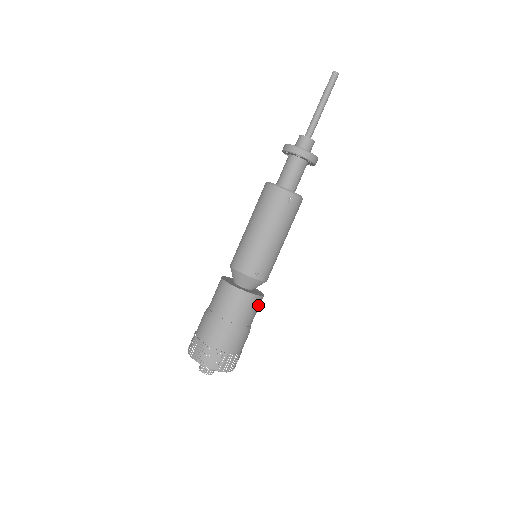
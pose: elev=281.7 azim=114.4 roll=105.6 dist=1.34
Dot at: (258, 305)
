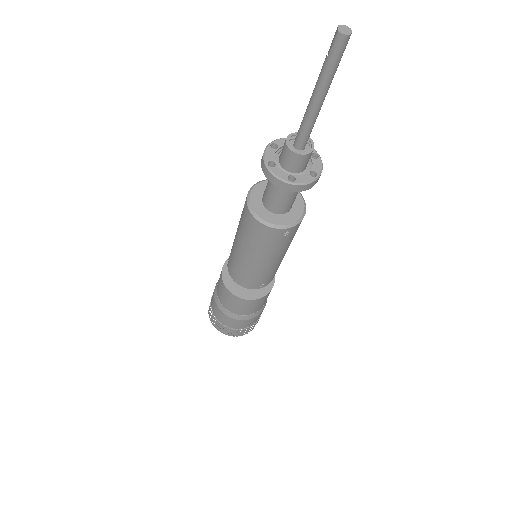
Dot at: occluded
